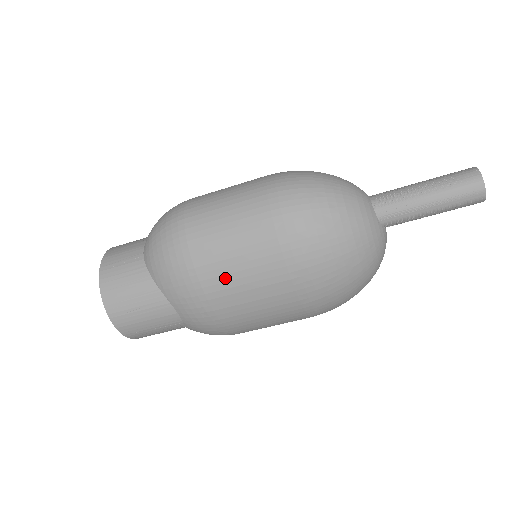
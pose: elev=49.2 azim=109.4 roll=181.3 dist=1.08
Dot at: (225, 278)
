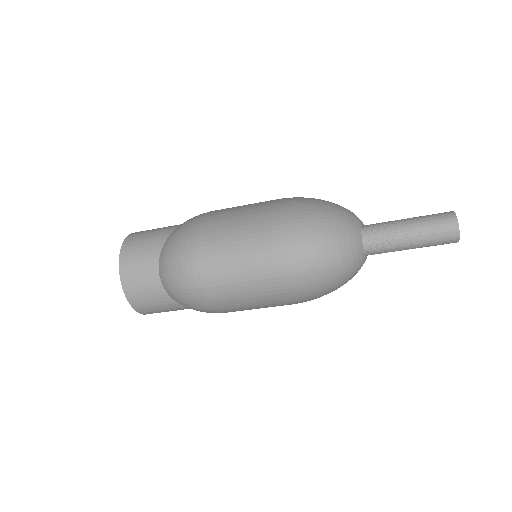
Dot at: (243, 310)
